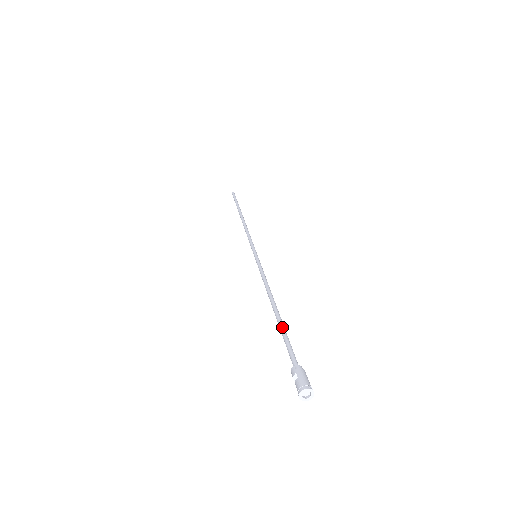
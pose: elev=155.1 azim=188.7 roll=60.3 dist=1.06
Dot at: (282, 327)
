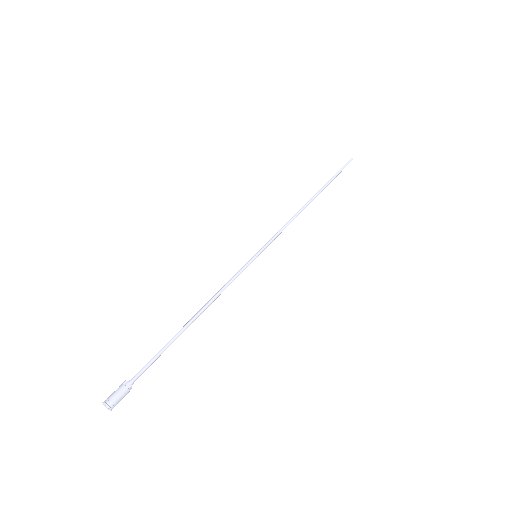
Dot at: (168, 342)
